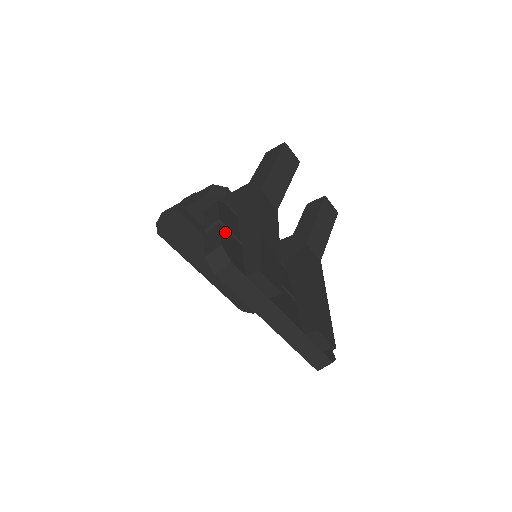
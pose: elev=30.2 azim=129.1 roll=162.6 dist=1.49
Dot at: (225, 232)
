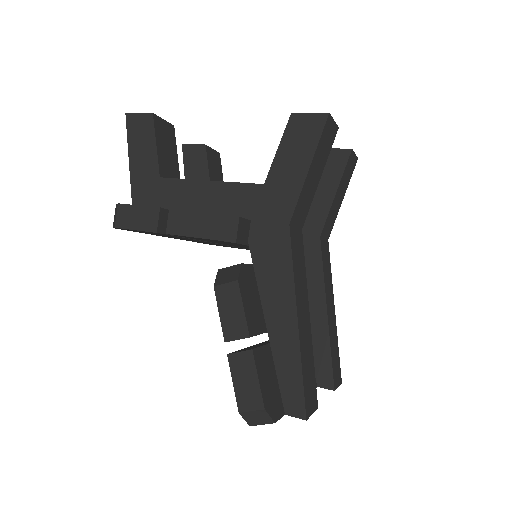
Dot at: (259, 359)
